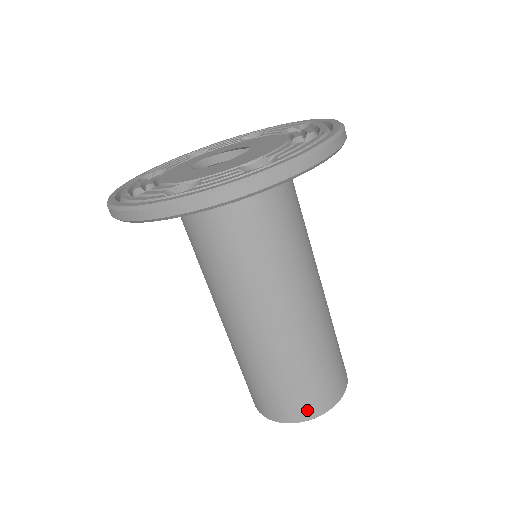
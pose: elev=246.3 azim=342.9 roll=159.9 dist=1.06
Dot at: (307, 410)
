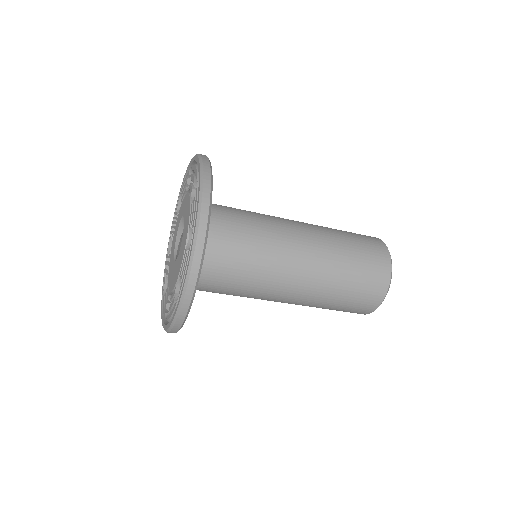
Dot at: occluded
